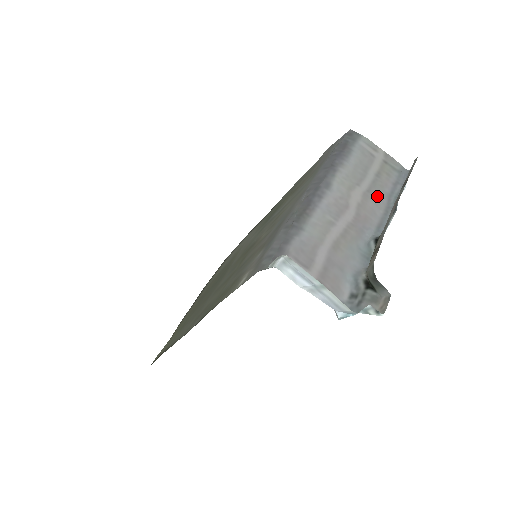
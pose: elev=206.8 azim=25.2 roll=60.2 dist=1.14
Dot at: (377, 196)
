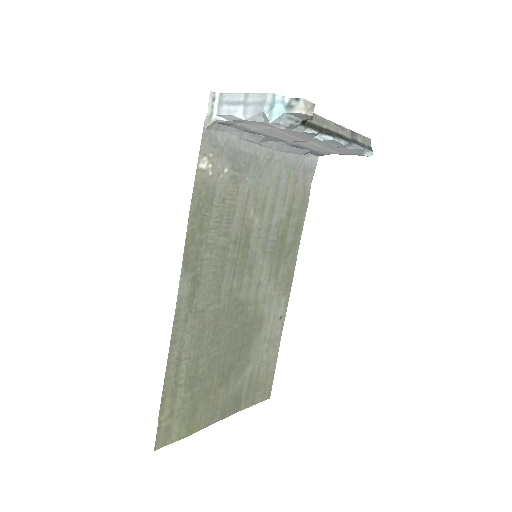
Dot at: (333, 147)
